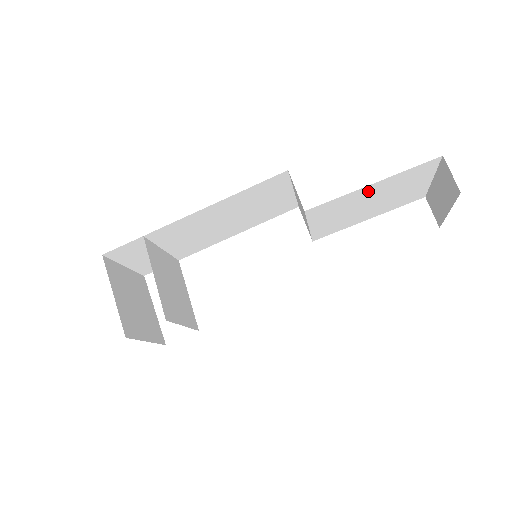
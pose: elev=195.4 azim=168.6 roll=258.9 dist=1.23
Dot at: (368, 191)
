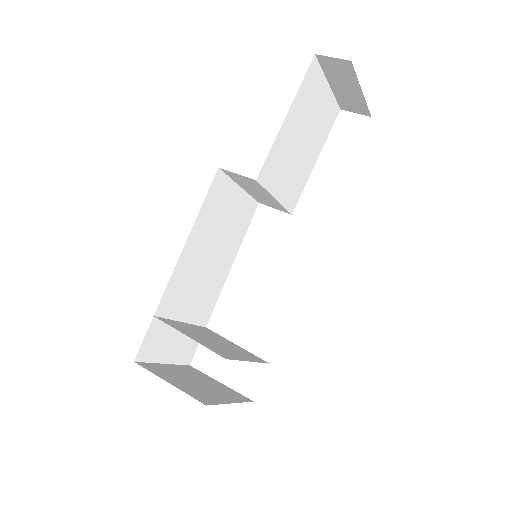
Dot at: (289, 127)
